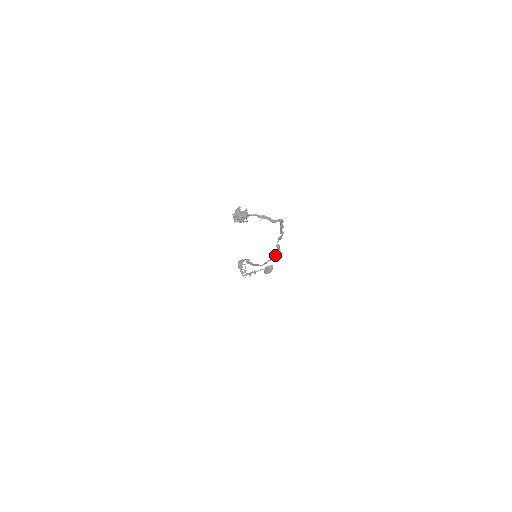
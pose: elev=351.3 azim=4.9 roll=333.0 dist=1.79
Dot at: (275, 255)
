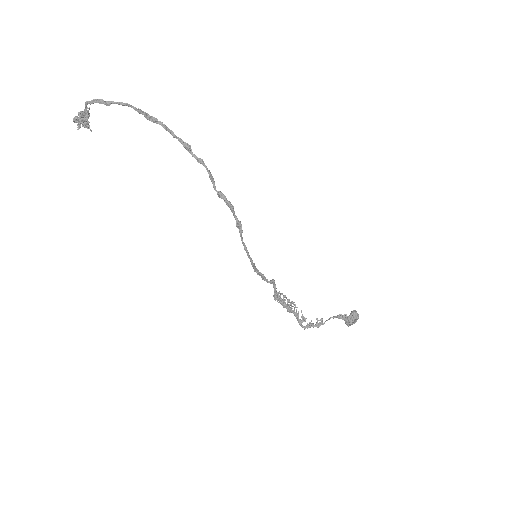
Dot at: (235, 219)
